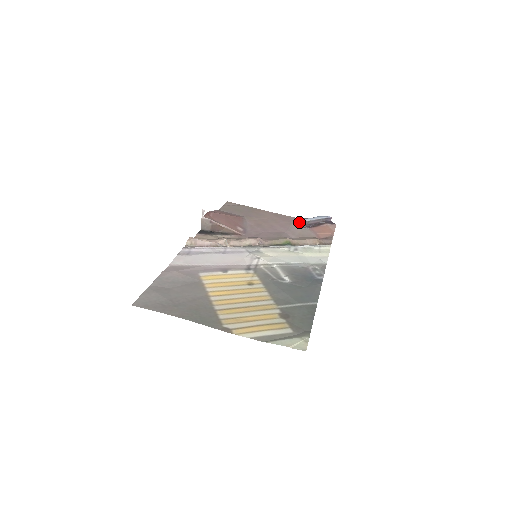
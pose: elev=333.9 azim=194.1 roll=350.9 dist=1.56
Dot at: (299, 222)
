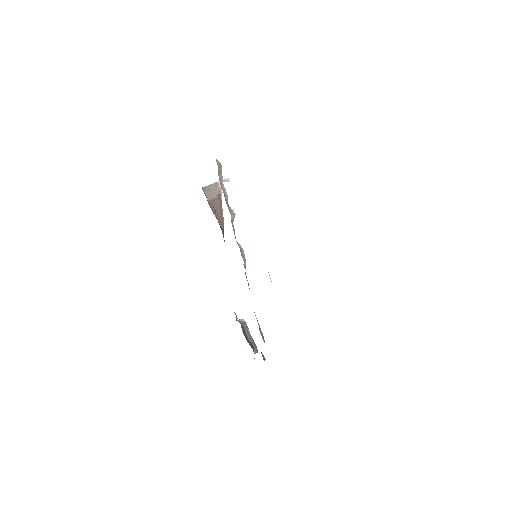
Dot at: occluded
